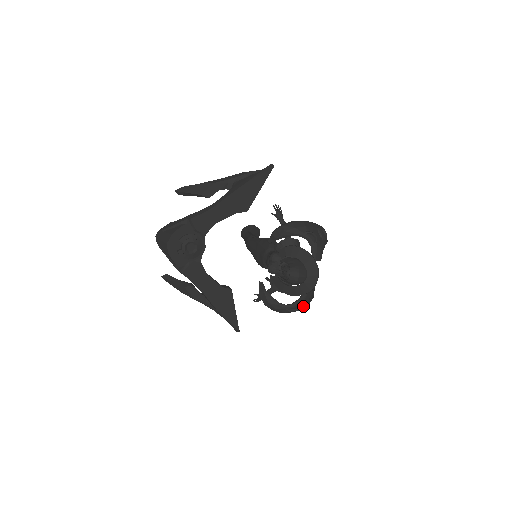
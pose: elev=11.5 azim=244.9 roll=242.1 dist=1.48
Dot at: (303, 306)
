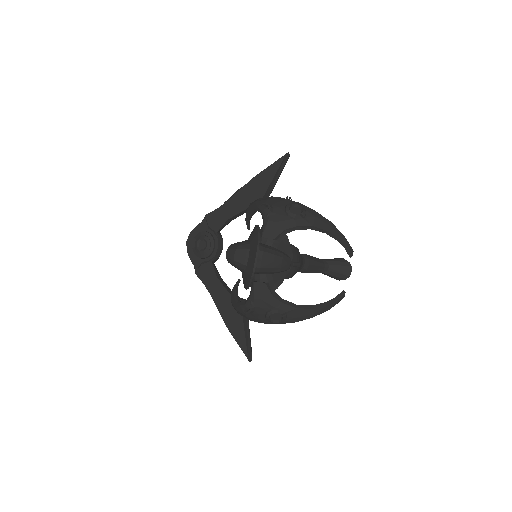
Dot at: (263, 309)
